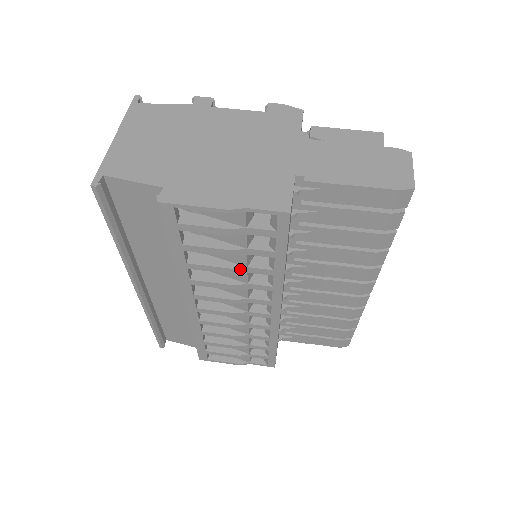
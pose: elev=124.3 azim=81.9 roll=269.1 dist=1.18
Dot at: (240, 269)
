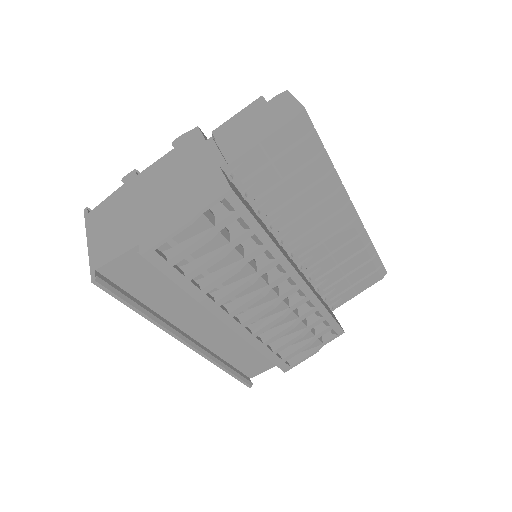
Dot at: (240, 264)
